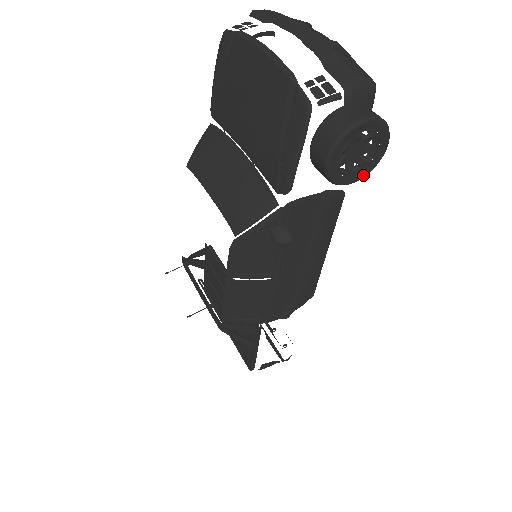
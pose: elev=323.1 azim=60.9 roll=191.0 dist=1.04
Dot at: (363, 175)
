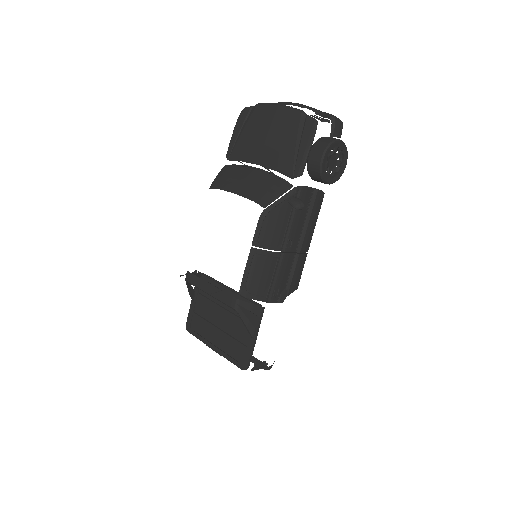
Dot at: (335, 180)
